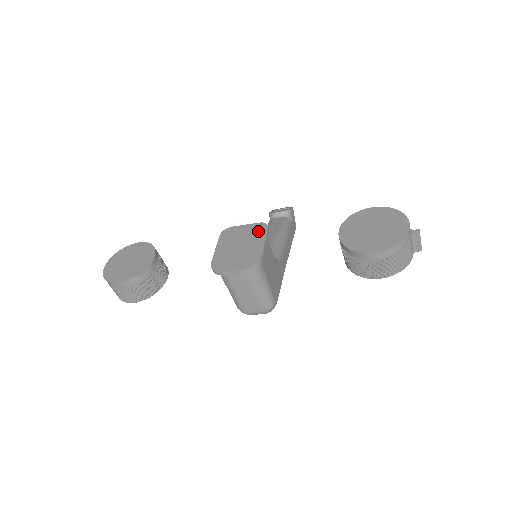
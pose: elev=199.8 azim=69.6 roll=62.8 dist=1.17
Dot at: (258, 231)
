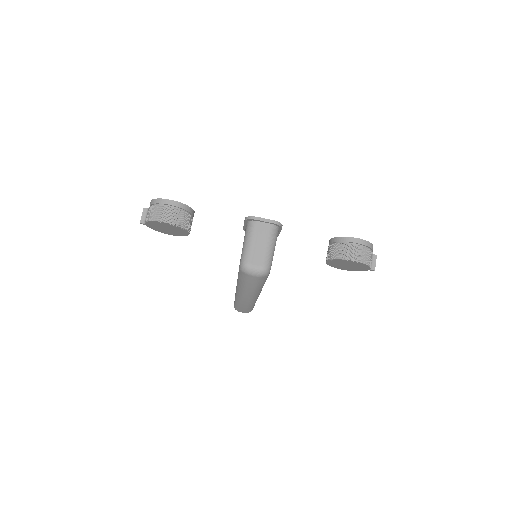
Dot at: occluded
